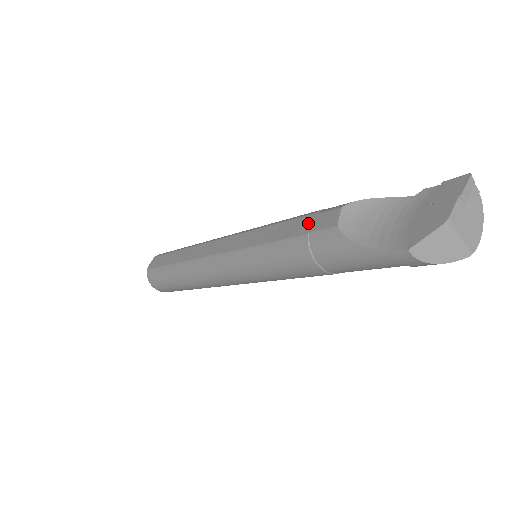
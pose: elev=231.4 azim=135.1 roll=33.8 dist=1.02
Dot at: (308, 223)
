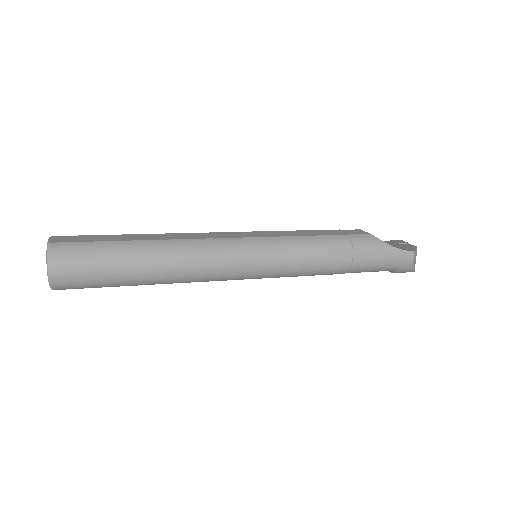
Dot at: (340, 231)
